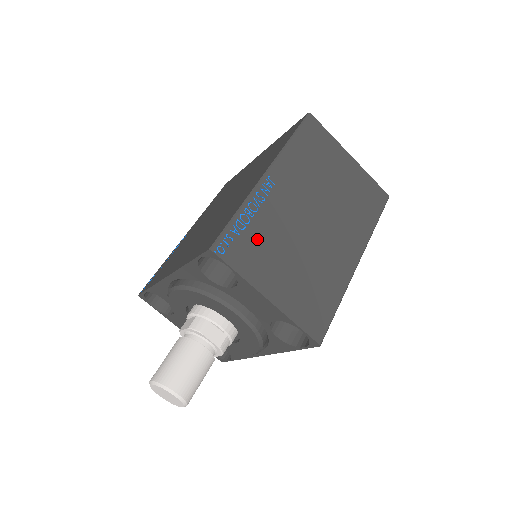
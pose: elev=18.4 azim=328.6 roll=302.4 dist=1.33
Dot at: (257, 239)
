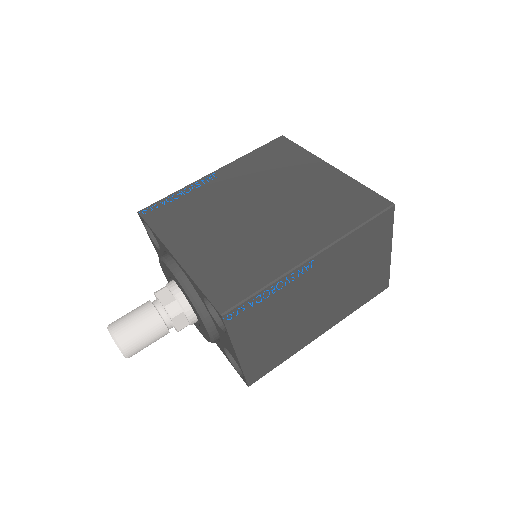
Dot at: (263, 311)
